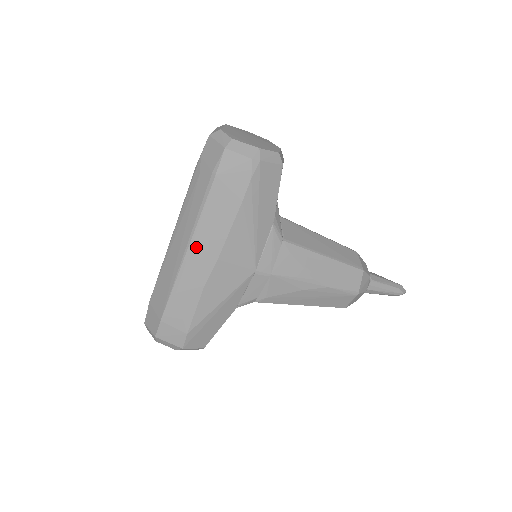
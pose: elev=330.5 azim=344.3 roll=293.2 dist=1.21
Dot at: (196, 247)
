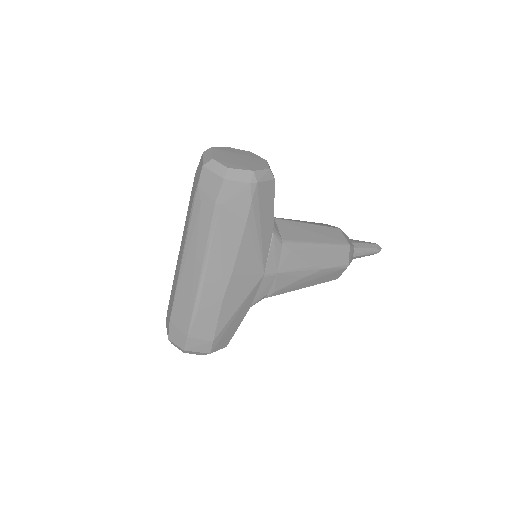
Dot at: (210, 269)
